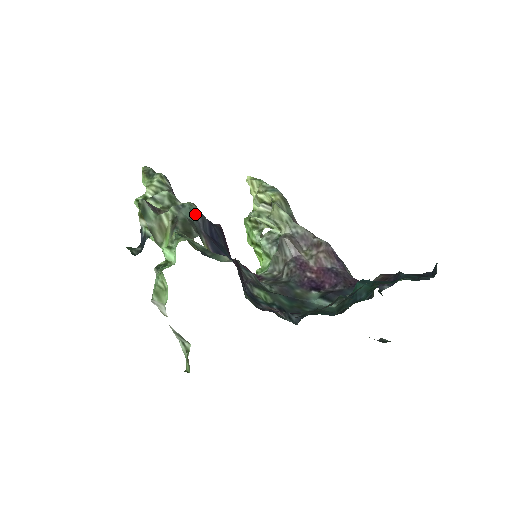
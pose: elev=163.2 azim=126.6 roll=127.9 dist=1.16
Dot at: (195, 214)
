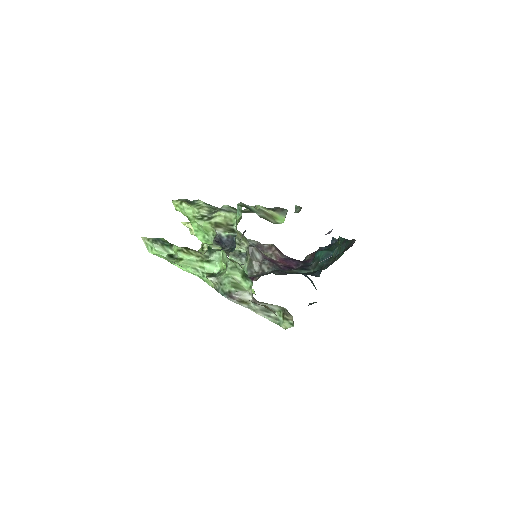
Dot at: occluded
